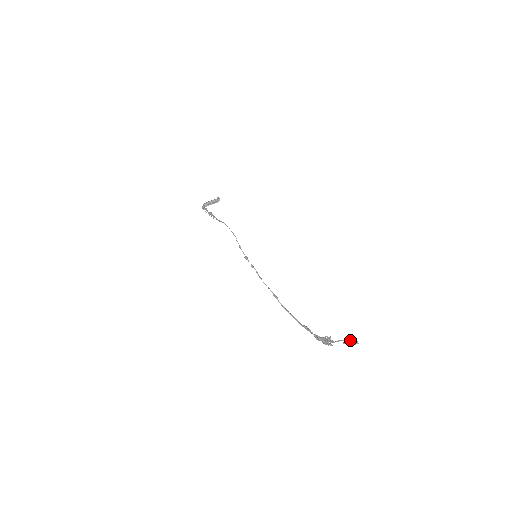
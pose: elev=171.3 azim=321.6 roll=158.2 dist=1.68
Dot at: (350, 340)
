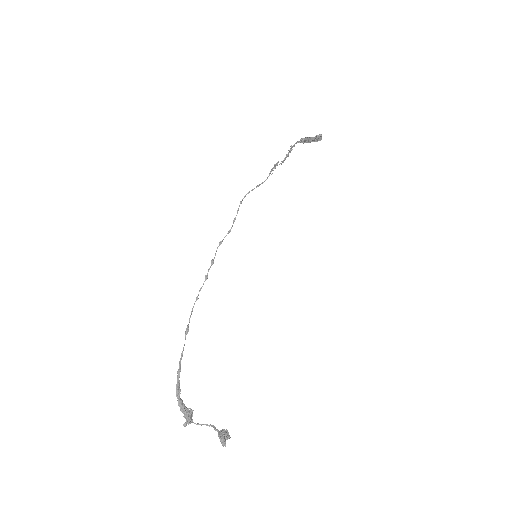
Dot at: (218, 436)
